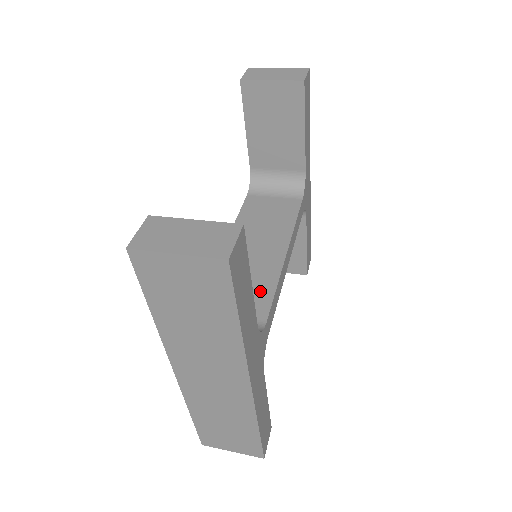
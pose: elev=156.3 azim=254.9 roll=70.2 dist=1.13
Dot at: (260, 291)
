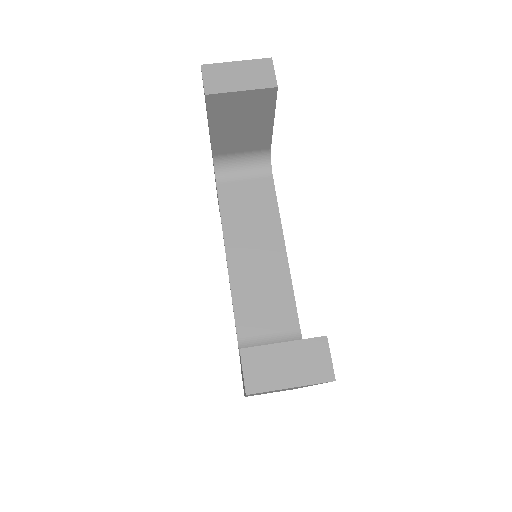
Dot at: (282, 300)
